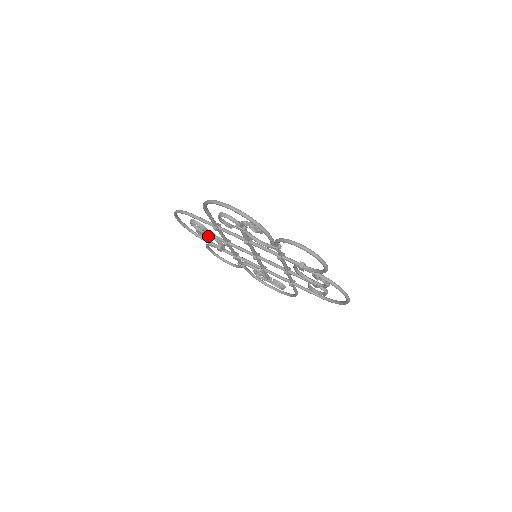
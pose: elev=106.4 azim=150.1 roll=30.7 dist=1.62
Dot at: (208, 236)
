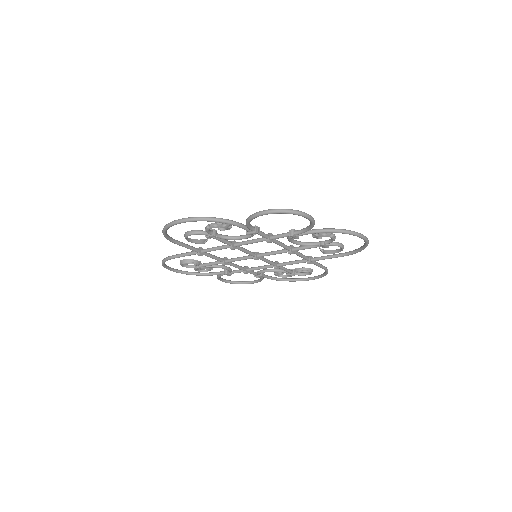
Dot at: (206, 267)
